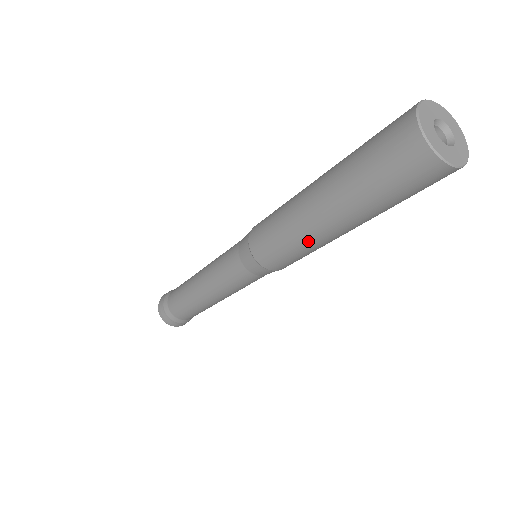
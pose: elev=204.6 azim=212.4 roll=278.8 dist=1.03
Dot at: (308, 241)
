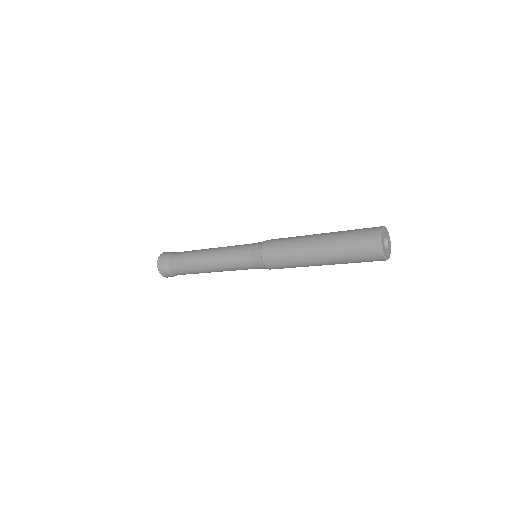
Dot at: (299, 258)
